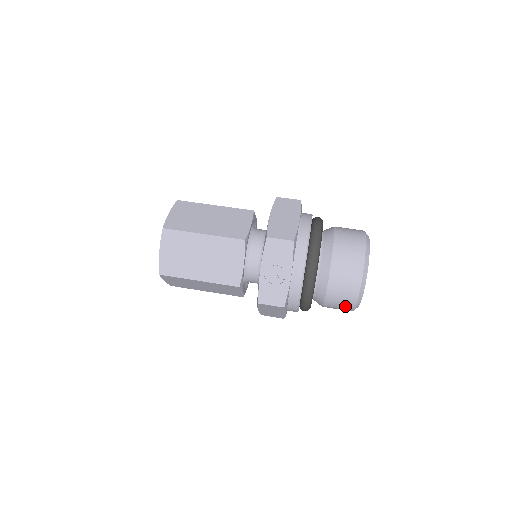
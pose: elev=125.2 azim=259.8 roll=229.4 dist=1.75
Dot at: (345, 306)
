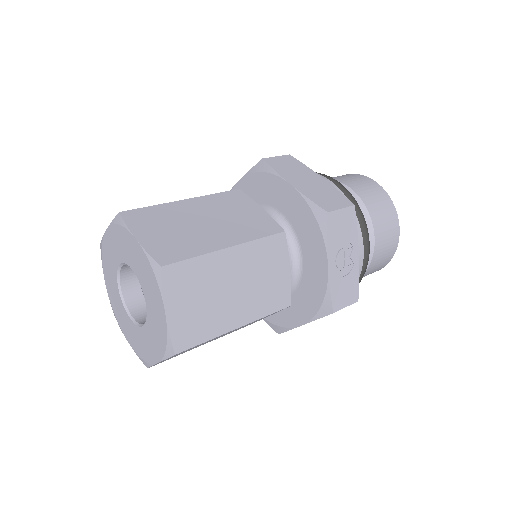
Dot at: (378, 269)
